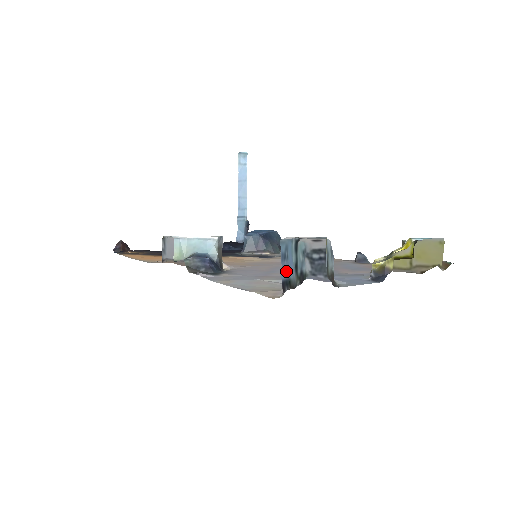
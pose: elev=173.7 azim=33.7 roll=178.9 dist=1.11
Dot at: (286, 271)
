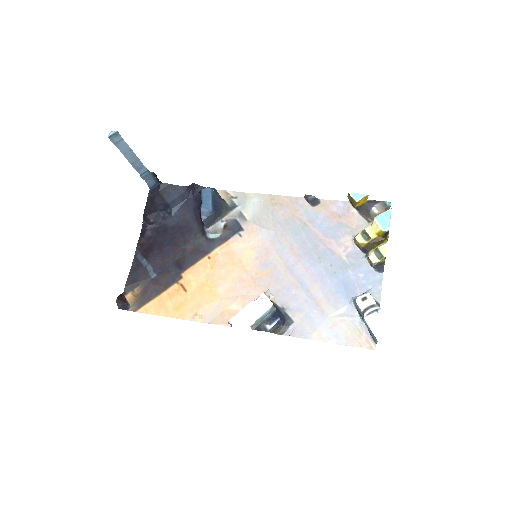
Dot at: (371, 335)
